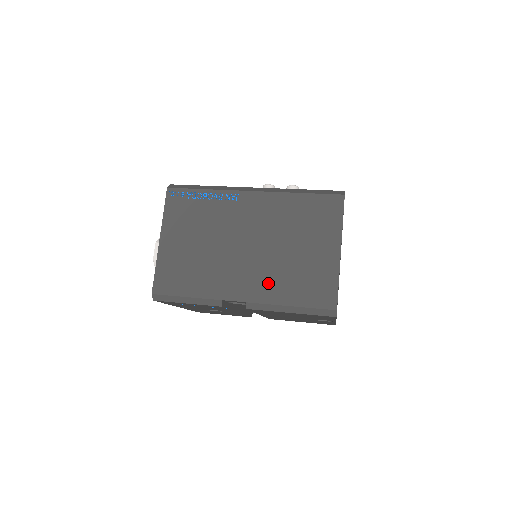
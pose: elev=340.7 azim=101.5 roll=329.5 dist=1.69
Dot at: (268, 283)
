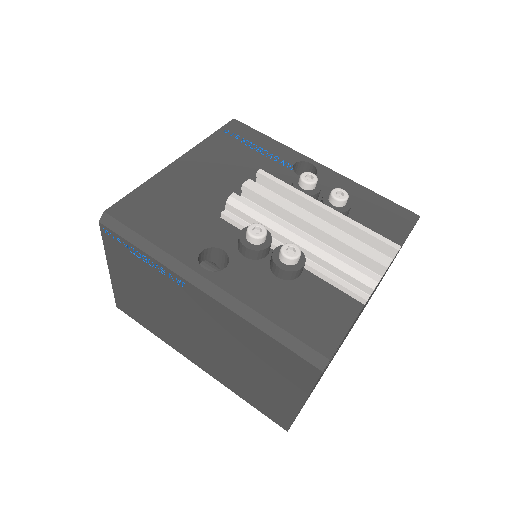
Dot at: (222, 372)
